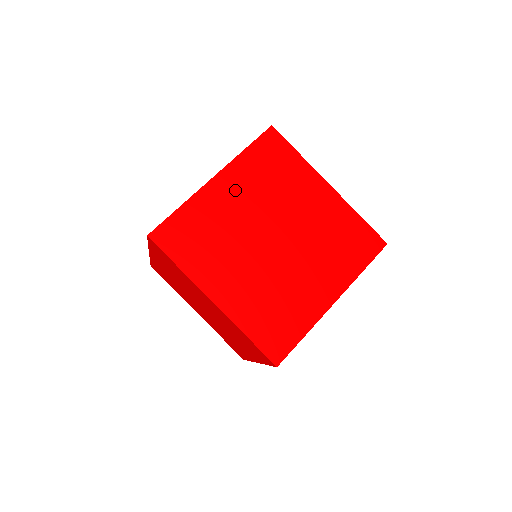
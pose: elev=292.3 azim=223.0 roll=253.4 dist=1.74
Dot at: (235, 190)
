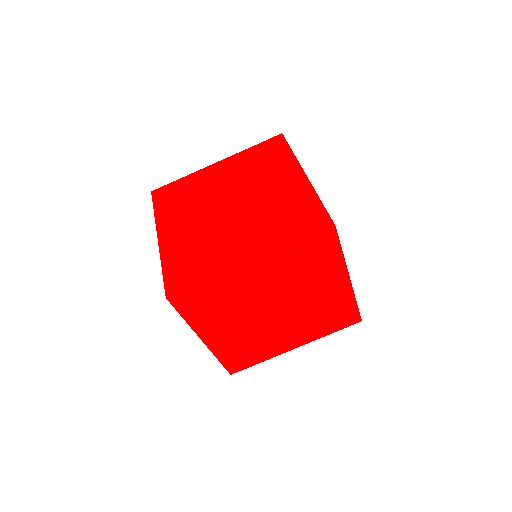
Dot at: occluded
